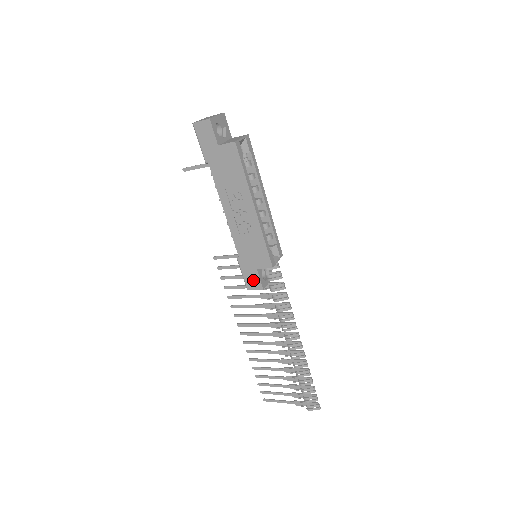
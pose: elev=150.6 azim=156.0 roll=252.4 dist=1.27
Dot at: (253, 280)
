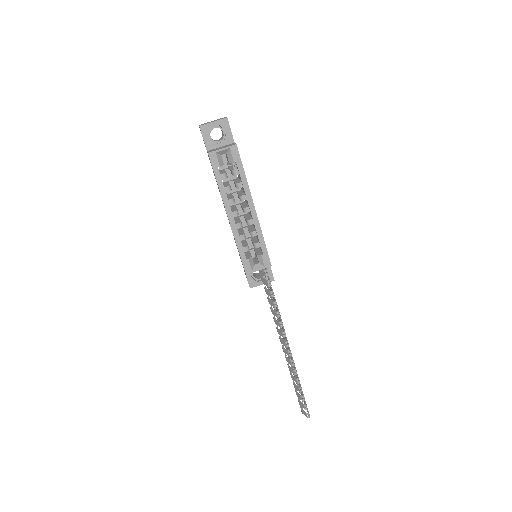
Dot at: occluded
